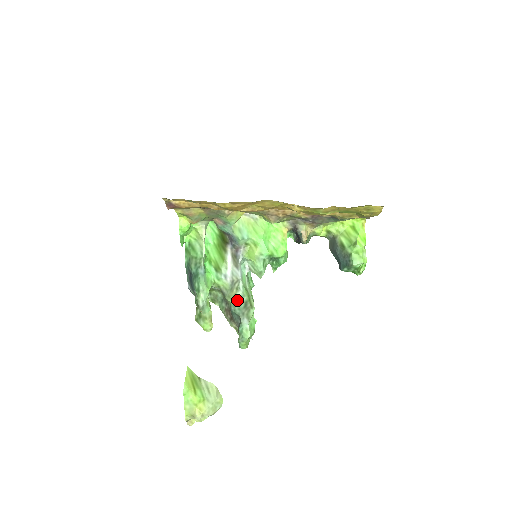
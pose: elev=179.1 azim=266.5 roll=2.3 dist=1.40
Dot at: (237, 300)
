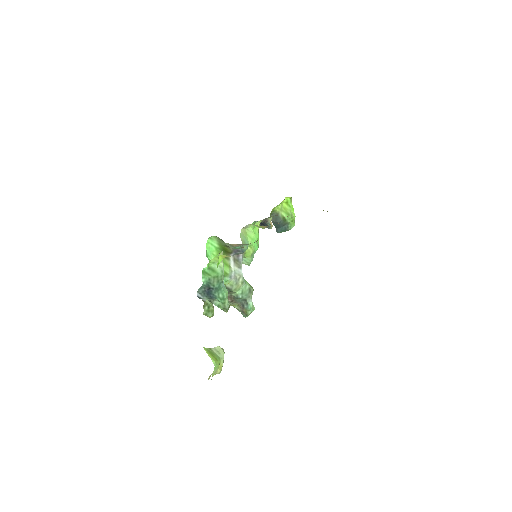
Dot at: (243, 290)
